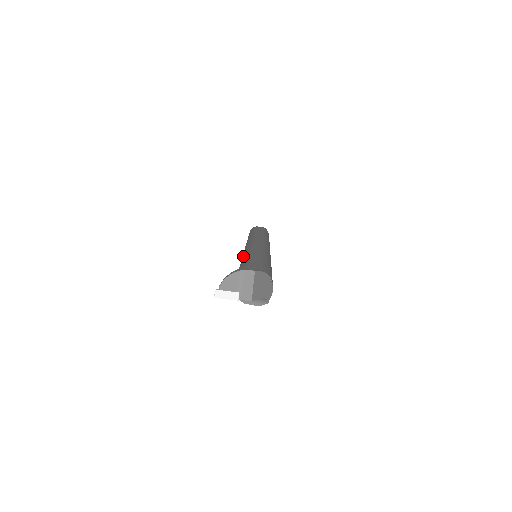
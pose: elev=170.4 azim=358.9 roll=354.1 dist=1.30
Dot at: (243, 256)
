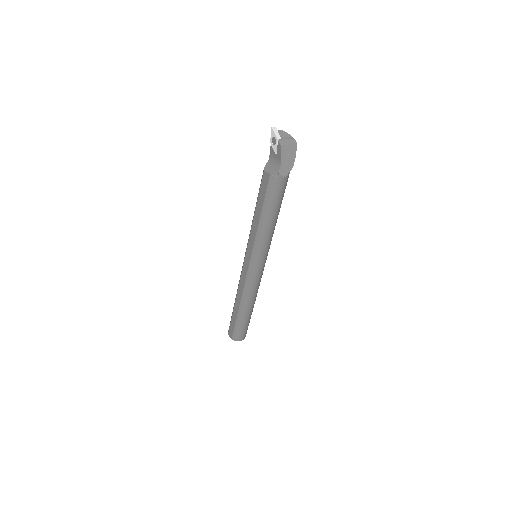
Dot at: occluded
